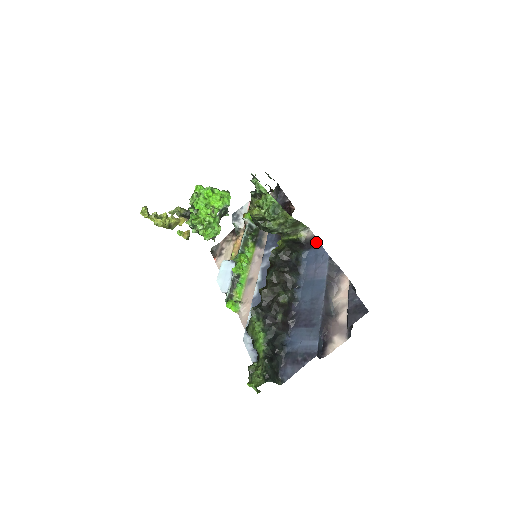
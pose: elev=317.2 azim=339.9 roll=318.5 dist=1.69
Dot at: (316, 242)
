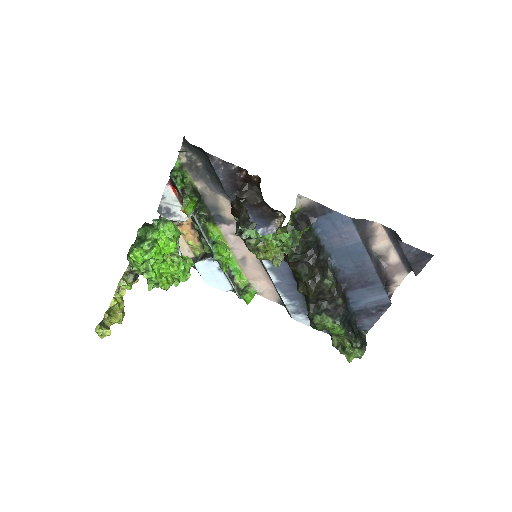
Dot at: (321, 208)
